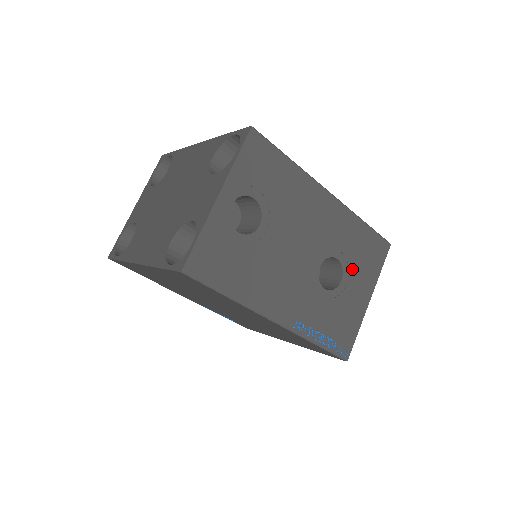
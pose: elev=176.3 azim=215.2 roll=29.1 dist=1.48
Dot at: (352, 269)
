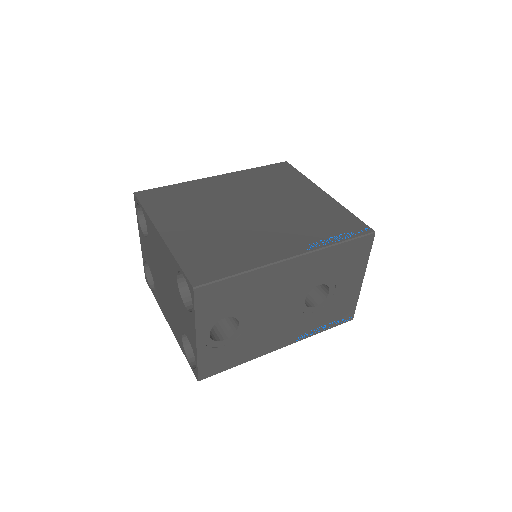
Dot at: (337, 278)
